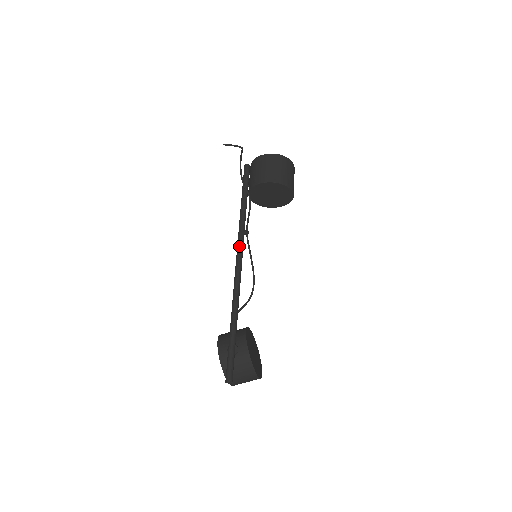
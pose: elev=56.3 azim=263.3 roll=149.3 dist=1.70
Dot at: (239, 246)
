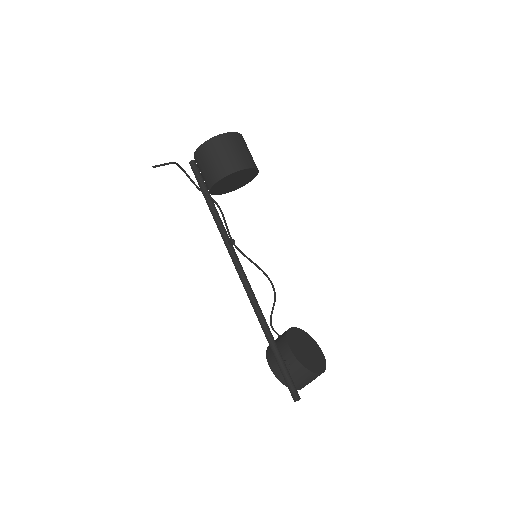
Dot at: (233, 261)
